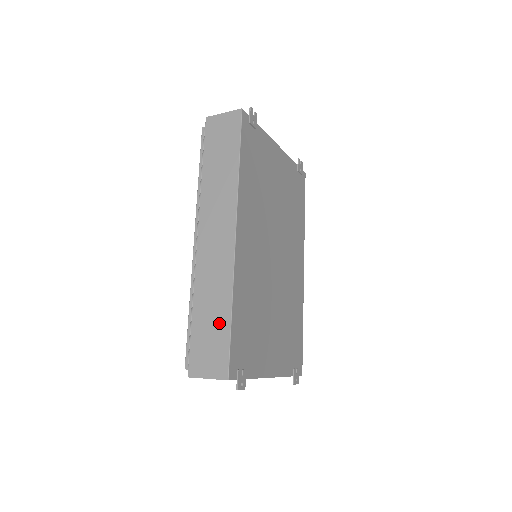
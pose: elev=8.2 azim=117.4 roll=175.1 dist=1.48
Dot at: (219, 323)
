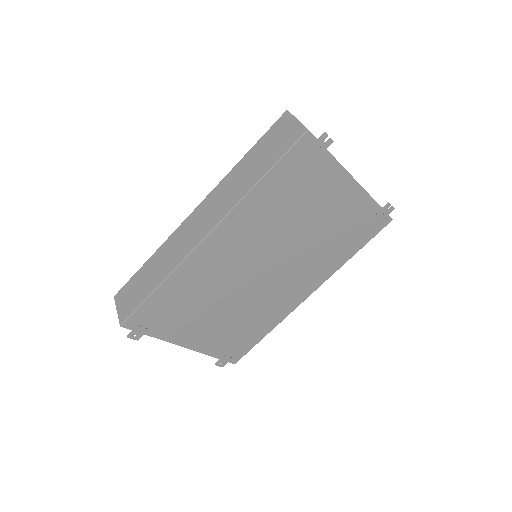
Dot at: (148, 285)
